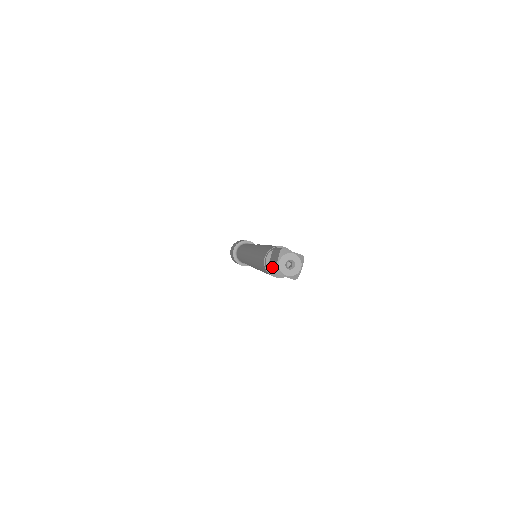
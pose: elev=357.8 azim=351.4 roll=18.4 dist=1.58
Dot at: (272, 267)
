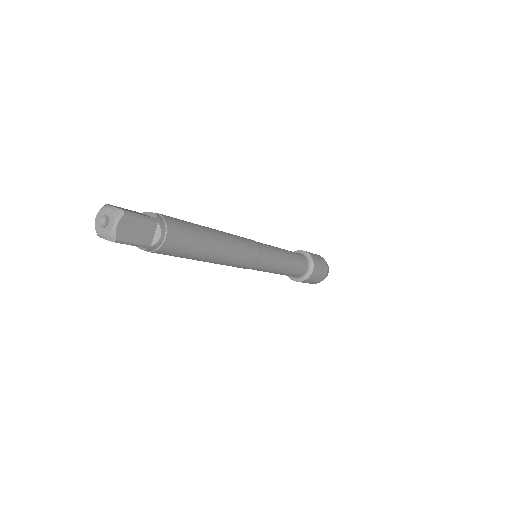
Dot at: occluded
